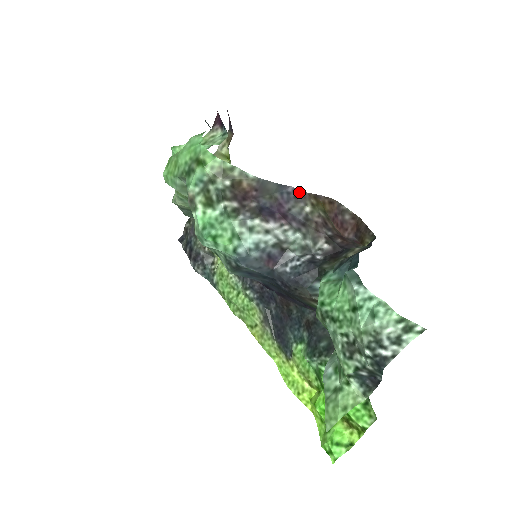
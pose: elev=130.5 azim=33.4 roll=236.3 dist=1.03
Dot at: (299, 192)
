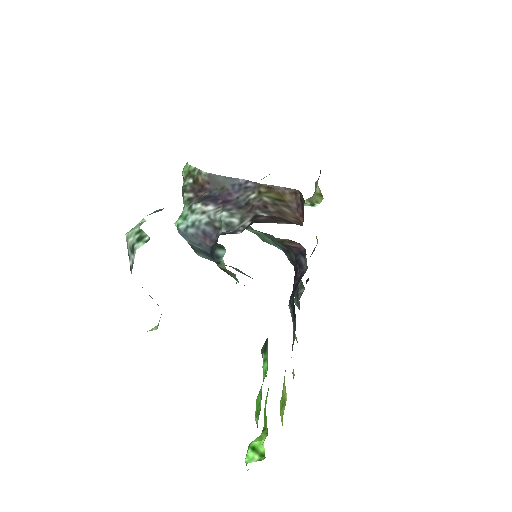
Dot at: (251, 183)
